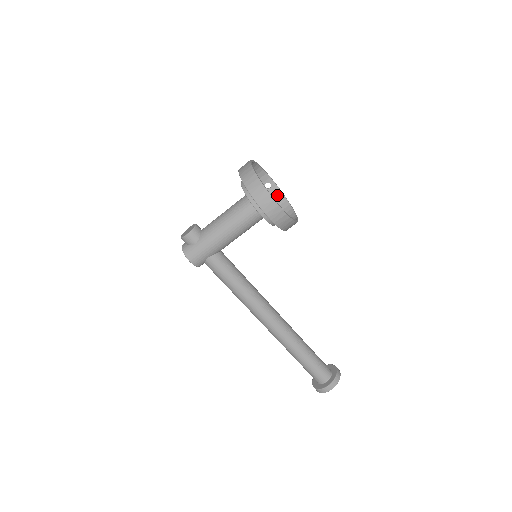
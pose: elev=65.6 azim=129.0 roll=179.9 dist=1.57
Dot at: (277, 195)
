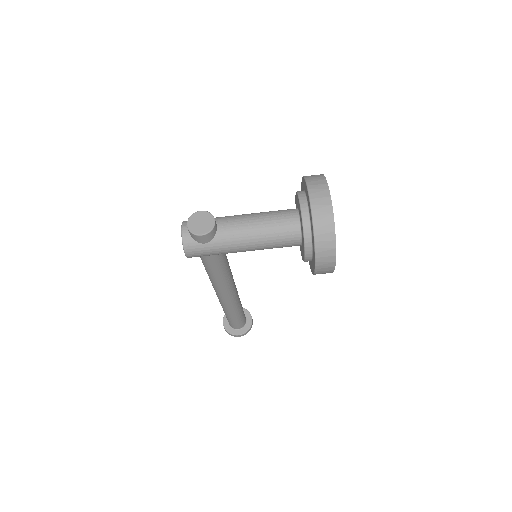
Dot at: occluded
